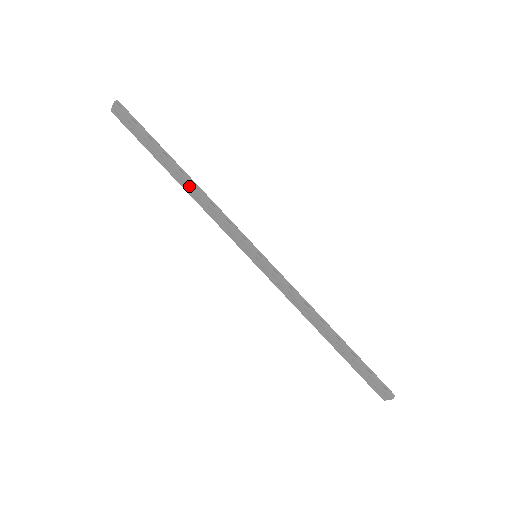
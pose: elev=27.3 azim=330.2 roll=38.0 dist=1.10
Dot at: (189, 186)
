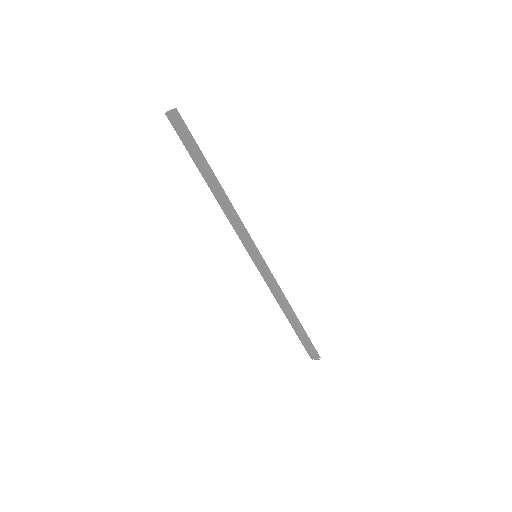
Dot at: (220, 195)
